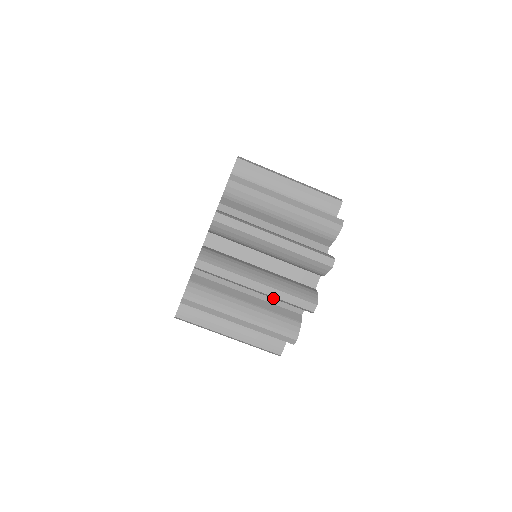
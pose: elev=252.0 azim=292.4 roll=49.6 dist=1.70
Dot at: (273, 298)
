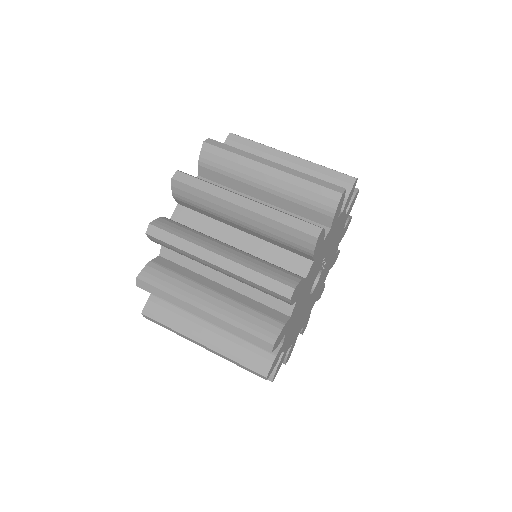
Dot at: occluded
